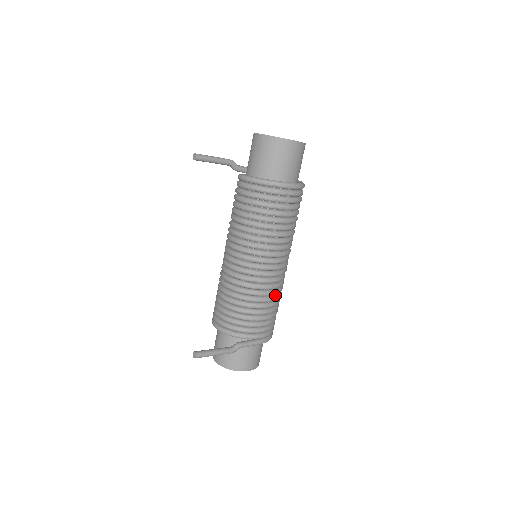
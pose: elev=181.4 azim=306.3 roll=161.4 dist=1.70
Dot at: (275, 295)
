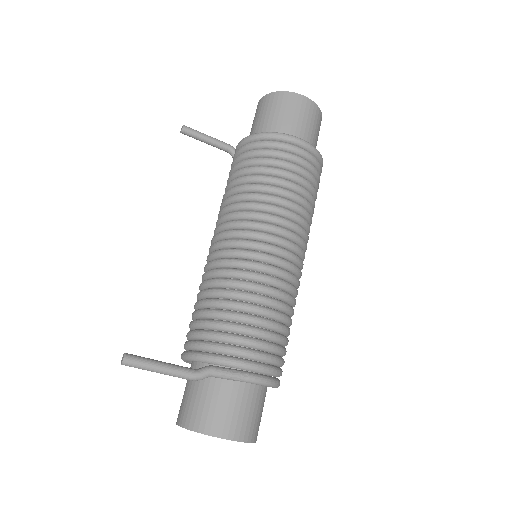
Dot at: (279, 300)
